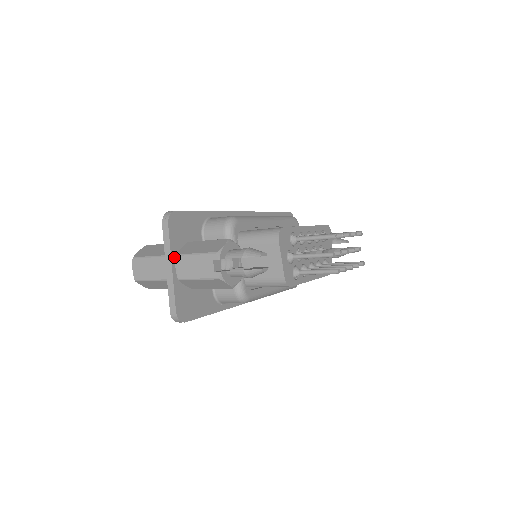
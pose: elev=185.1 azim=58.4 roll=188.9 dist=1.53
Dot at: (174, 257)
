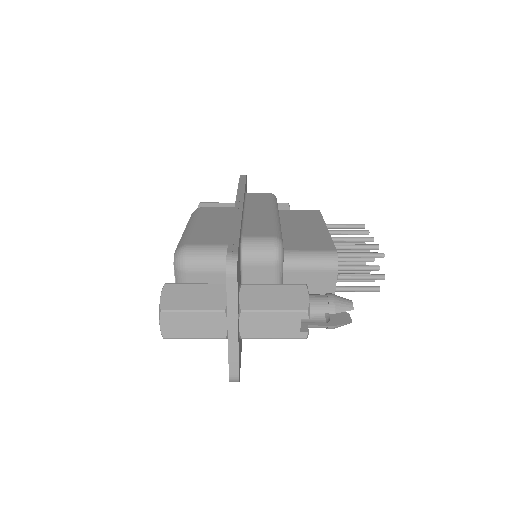
Dot at: (238, 313)
